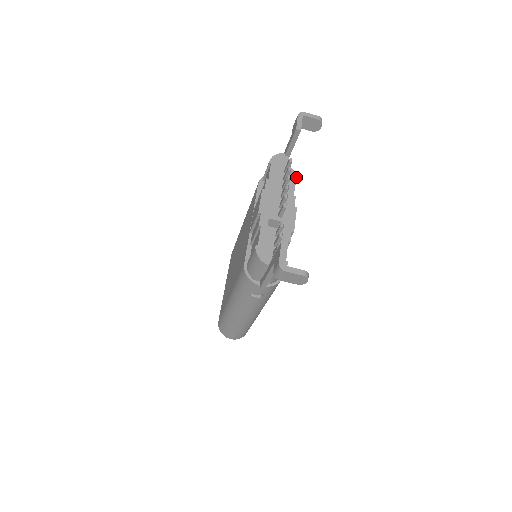
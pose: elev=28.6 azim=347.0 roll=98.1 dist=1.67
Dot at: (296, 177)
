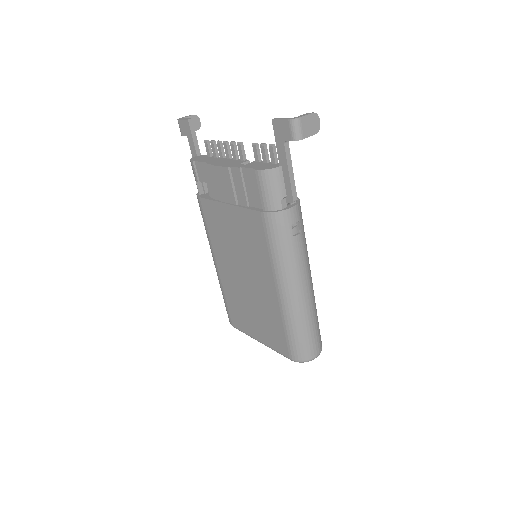
Dot at: occluded
